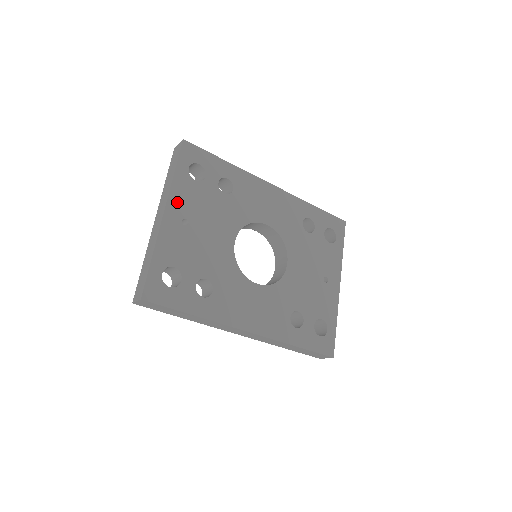
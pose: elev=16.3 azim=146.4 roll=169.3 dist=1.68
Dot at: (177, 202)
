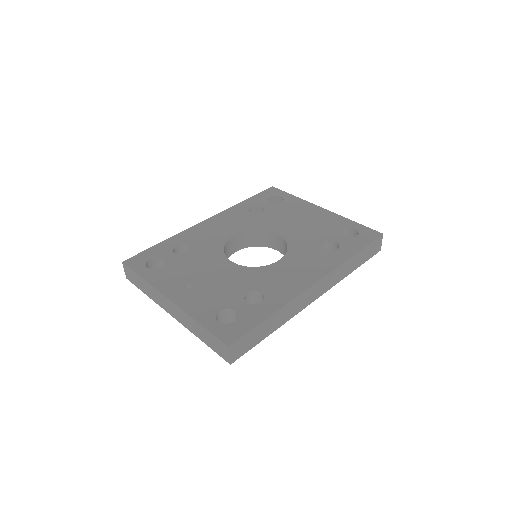
Dot at: (167, 286)
